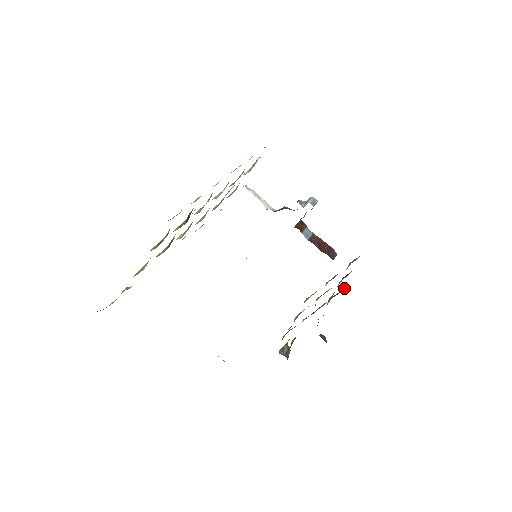
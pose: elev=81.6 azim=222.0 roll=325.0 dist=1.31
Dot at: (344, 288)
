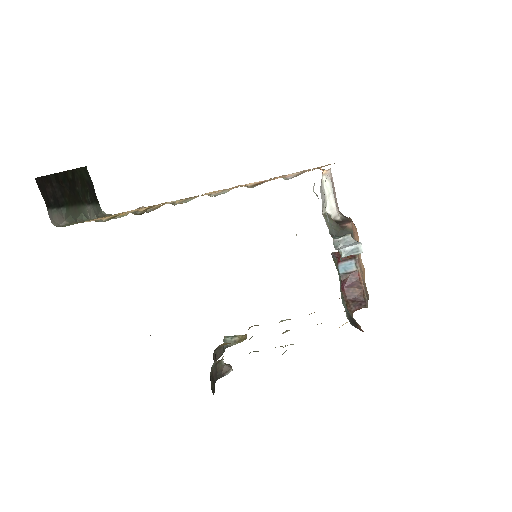
Dot at: occluded
